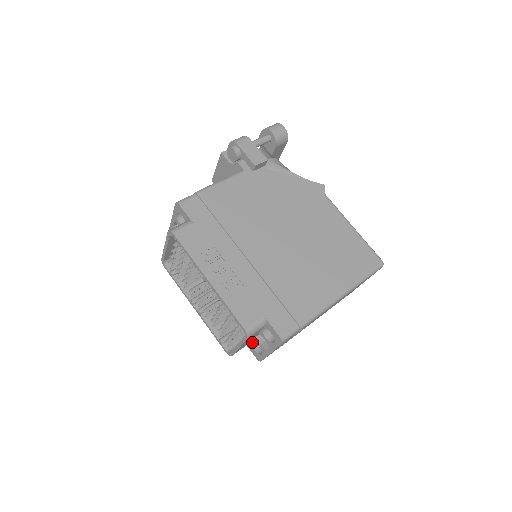
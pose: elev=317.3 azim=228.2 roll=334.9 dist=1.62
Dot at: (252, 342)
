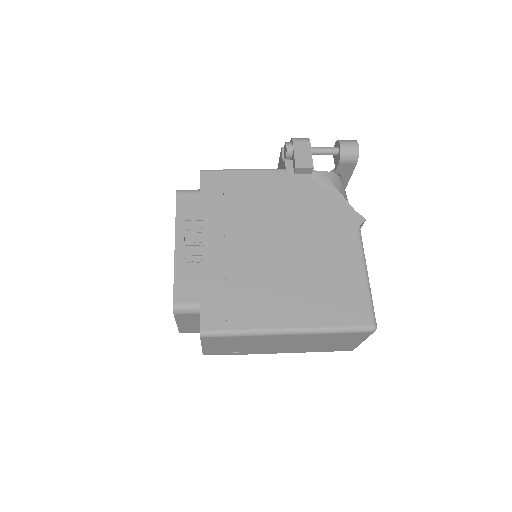
Dot at: occluded
